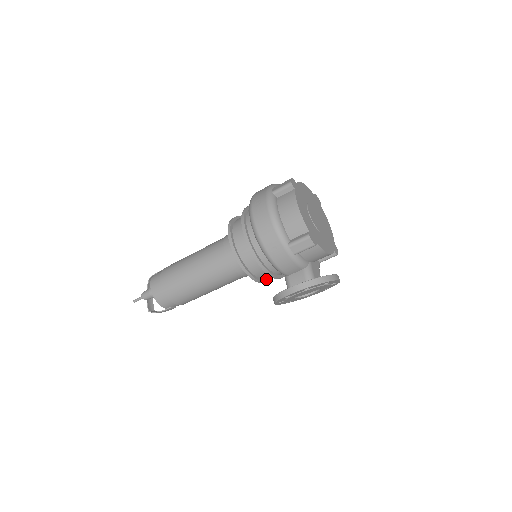
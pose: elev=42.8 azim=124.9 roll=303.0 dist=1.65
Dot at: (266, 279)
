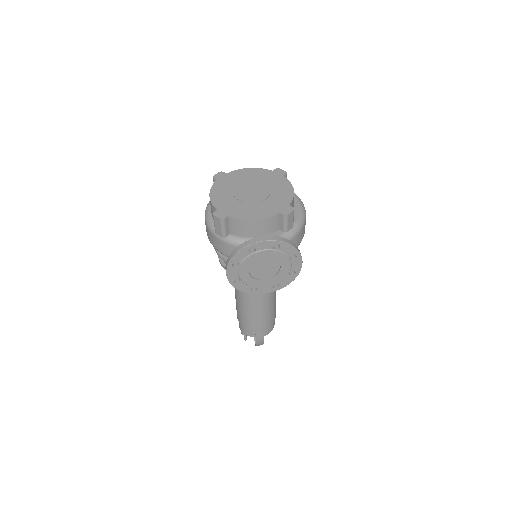
Dot at: occluded
